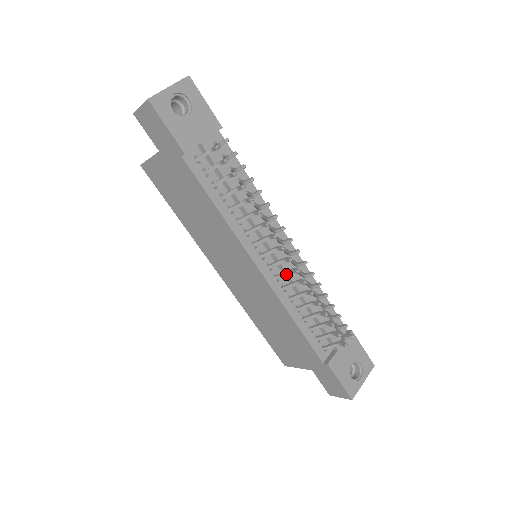
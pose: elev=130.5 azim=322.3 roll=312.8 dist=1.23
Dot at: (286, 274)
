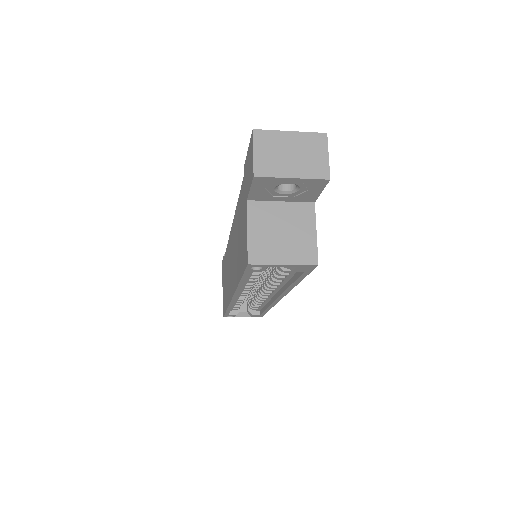
Dot at: occluded
